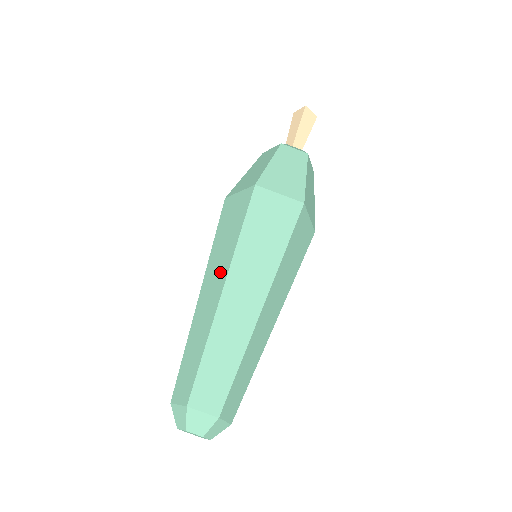
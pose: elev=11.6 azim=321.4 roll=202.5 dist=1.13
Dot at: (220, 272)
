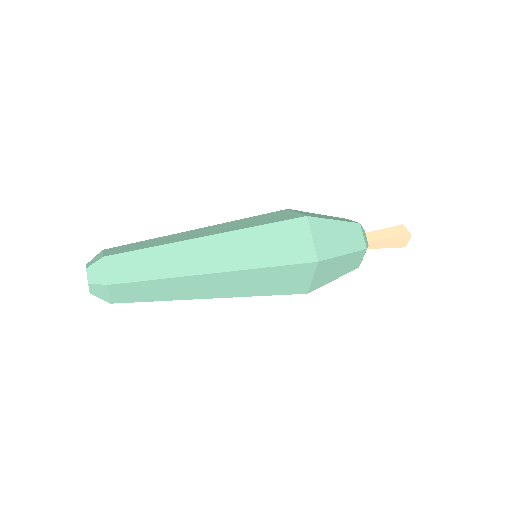
Dot at: occluded
